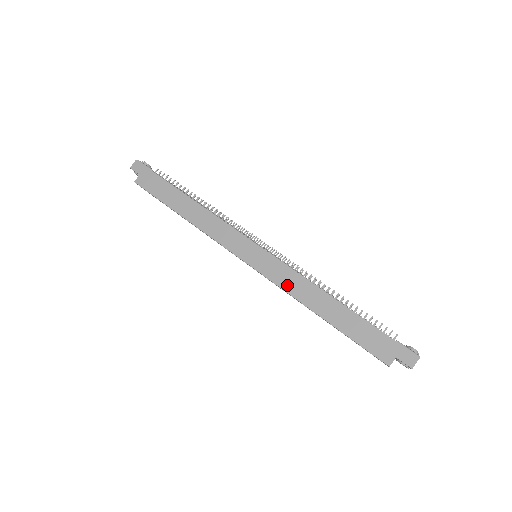
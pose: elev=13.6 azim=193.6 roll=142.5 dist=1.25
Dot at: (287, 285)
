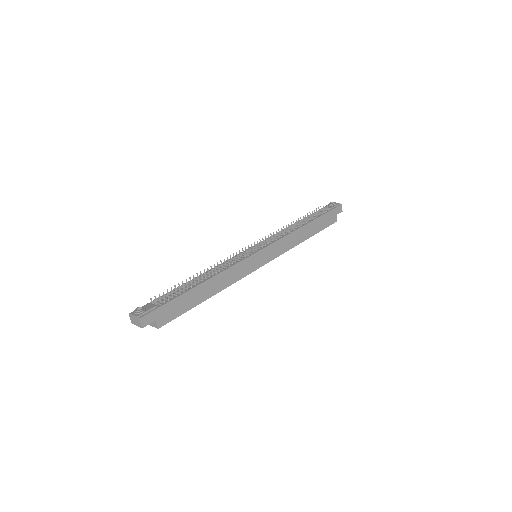
Dot at: (287, 247)
